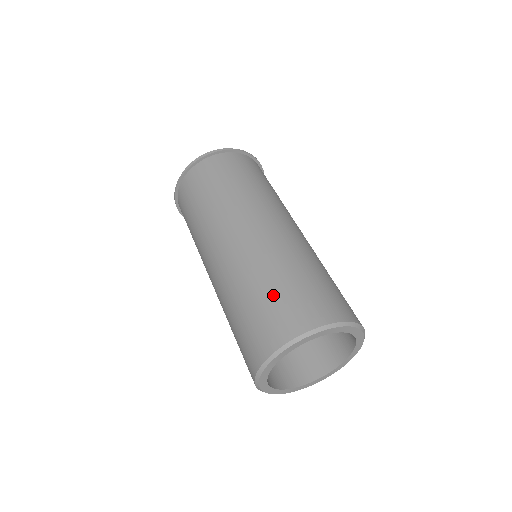
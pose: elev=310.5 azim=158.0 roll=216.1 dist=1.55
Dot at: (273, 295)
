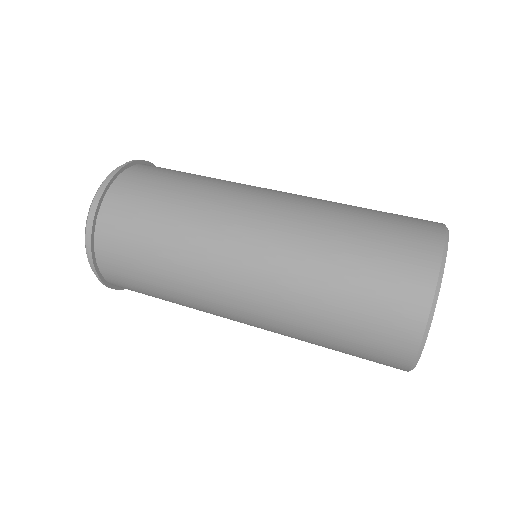
Dot at: (371, 238)
